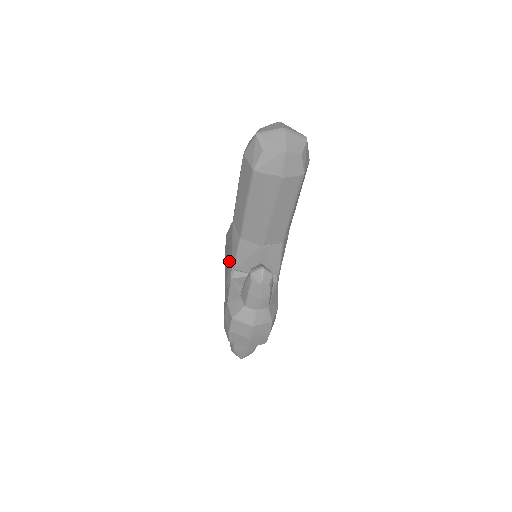
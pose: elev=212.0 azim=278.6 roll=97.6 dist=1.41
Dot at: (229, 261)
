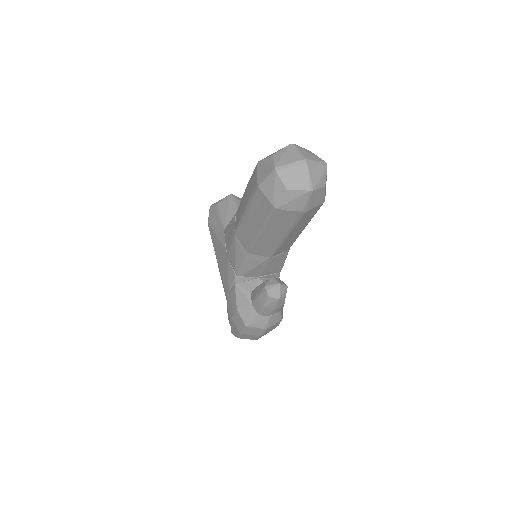
Dot at: (229, 265)
